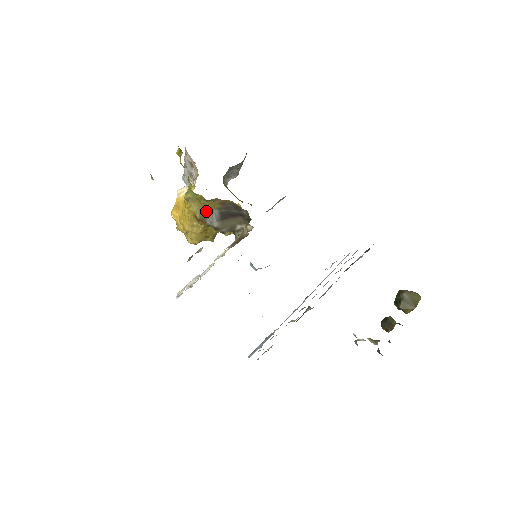
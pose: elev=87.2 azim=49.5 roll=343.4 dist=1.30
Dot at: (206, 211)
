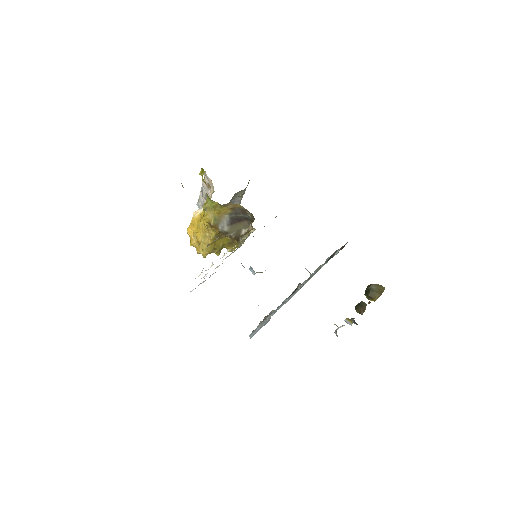
Dot at: (219, 217)
